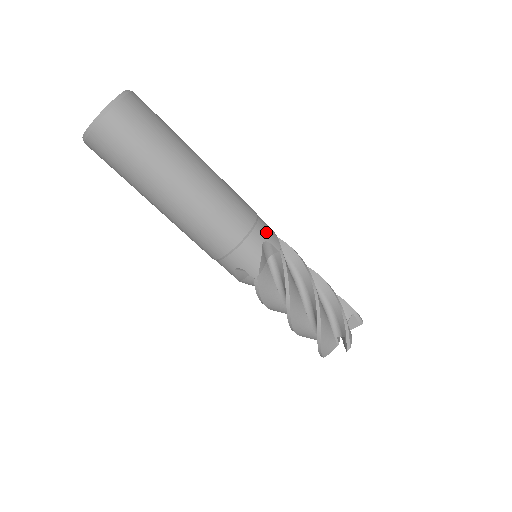
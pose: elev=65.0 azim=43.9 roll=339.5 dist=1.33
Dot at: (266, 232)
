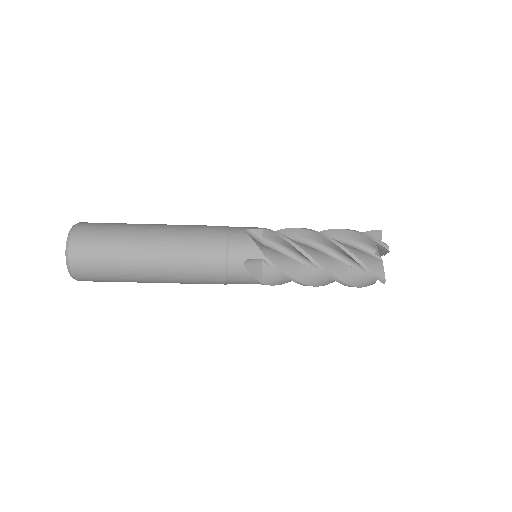
Dot at: (241, 252)
